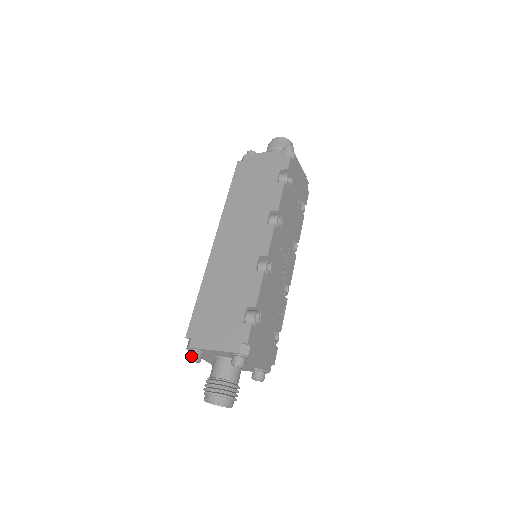
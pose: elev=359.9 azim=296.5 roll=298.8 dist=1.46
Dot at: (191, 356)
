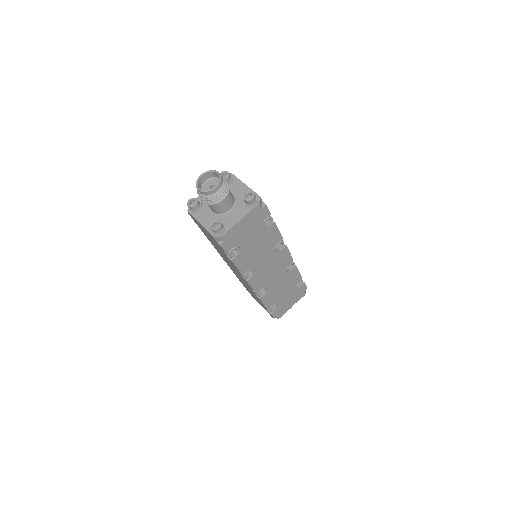
Dot at: occluded
